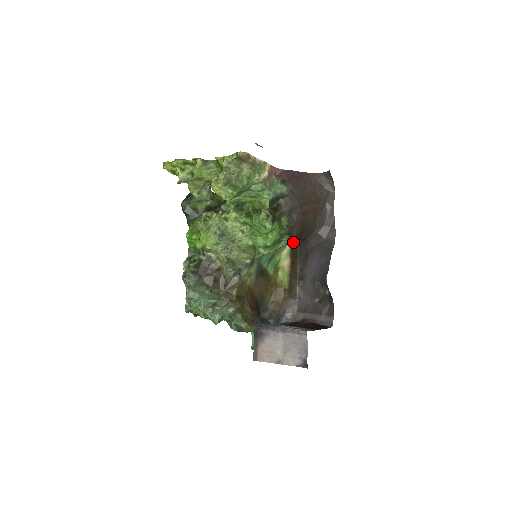
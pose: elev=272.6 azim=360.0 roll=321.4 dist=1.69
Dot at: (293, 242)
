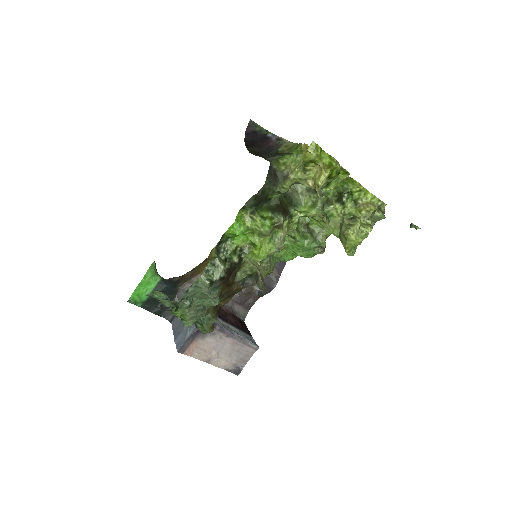
Dot at: occluded
